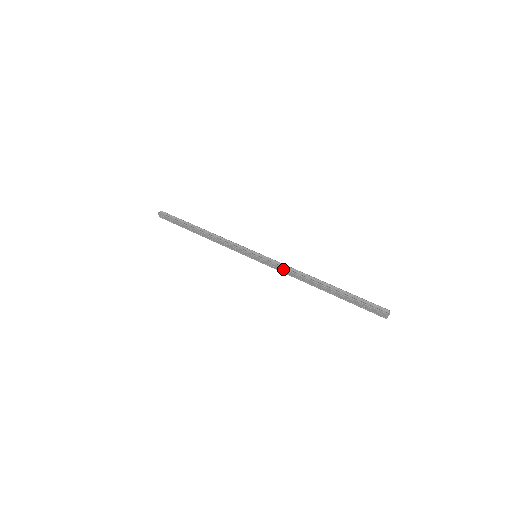
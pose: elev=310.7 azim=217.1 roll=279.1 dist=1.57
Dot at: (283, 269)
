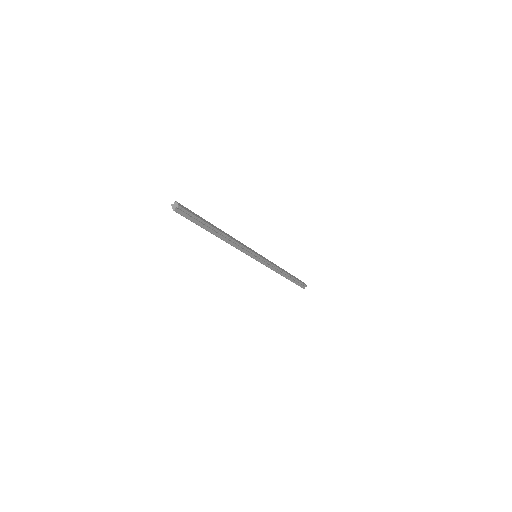
Dot at: occluded
